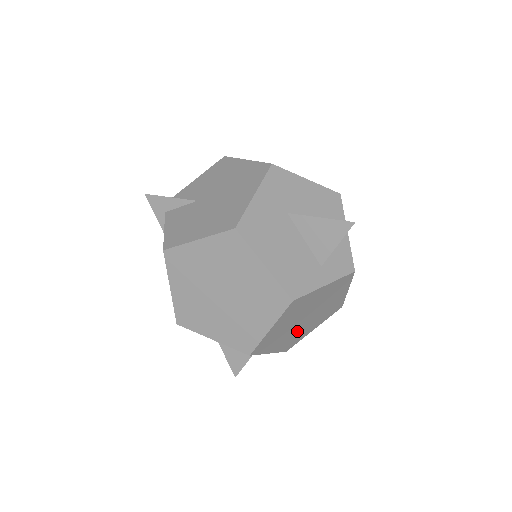
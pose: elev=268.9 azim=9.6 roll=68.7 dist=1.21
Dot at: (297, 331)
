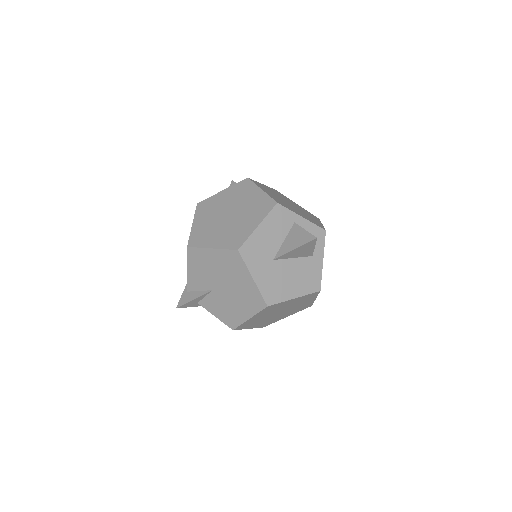
Dot at: occluded
